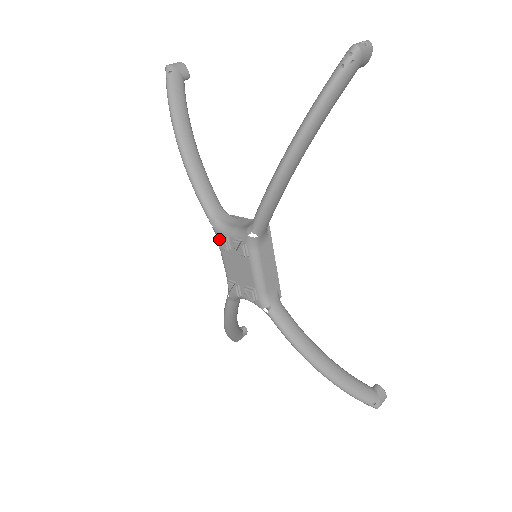
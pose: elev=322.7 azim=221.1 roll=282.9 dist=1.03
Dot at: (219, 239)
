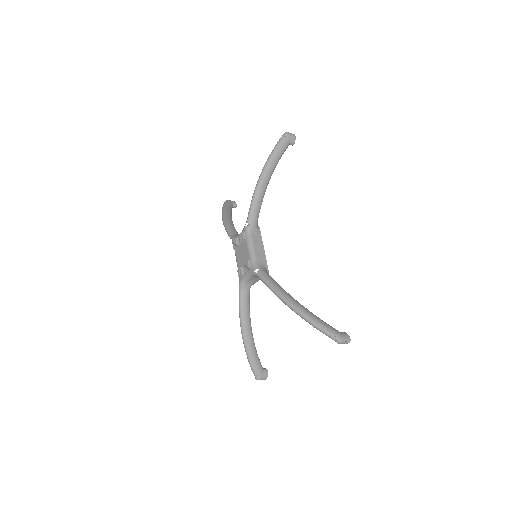
Dot at: (234, 243)
